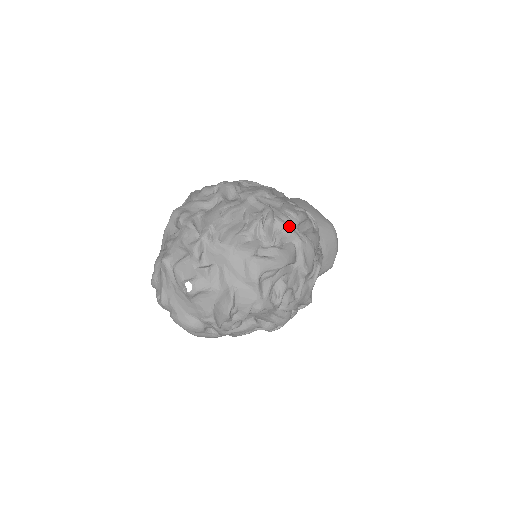
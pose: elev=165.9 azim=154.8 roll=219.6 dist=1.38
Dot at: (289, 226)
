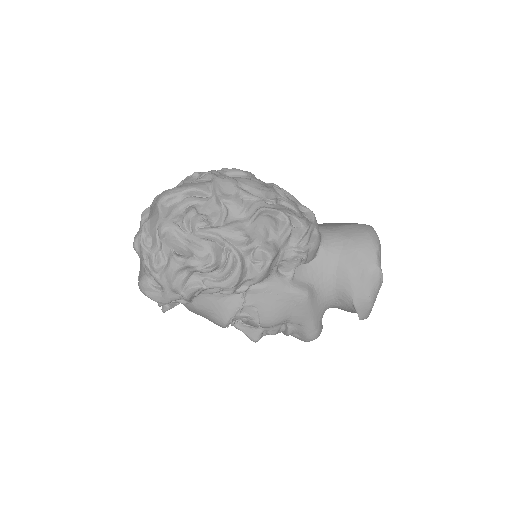
Dot at: (209, 172)
